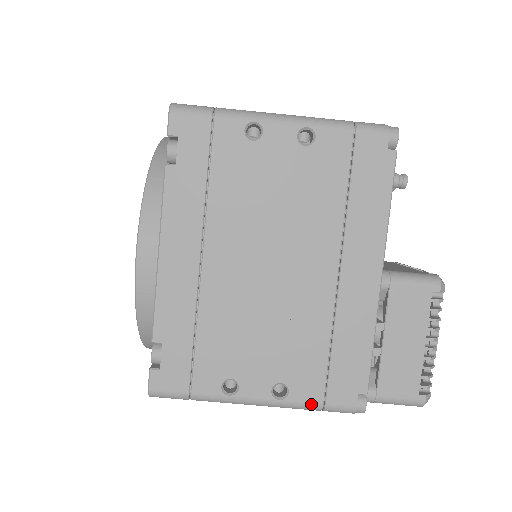
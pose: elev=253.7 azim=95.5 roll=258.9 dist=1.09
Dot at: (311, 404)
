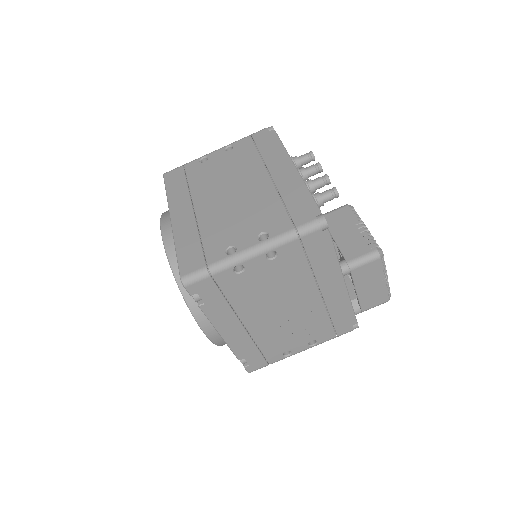
Dot at: (330, 339)
